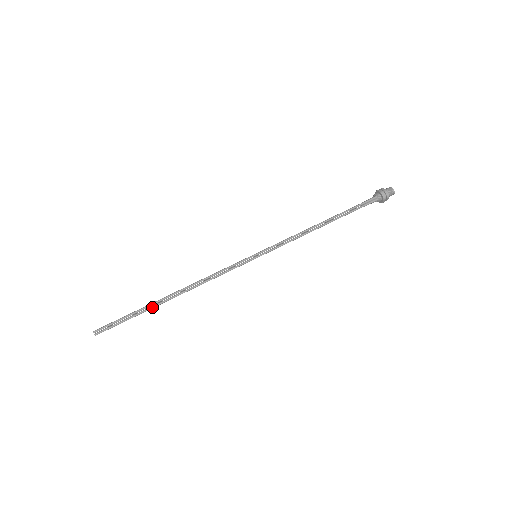
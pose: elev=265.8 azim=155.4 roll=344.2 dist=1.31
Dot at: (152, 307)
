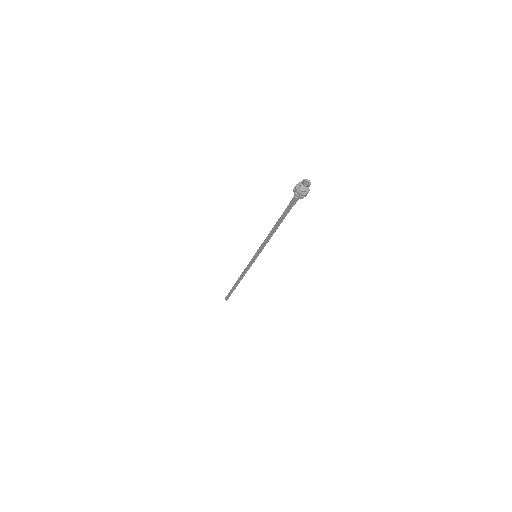
Dot at: (235, 288)
